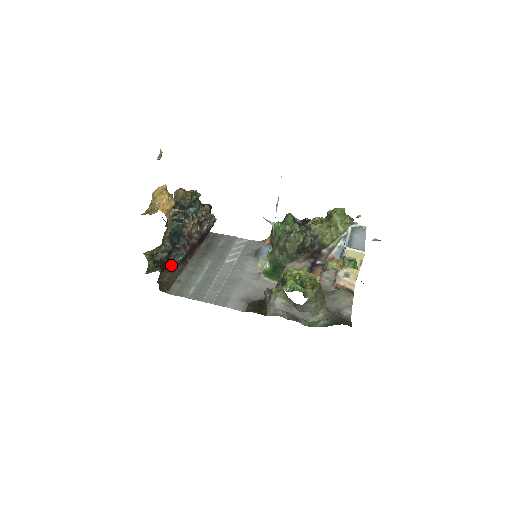
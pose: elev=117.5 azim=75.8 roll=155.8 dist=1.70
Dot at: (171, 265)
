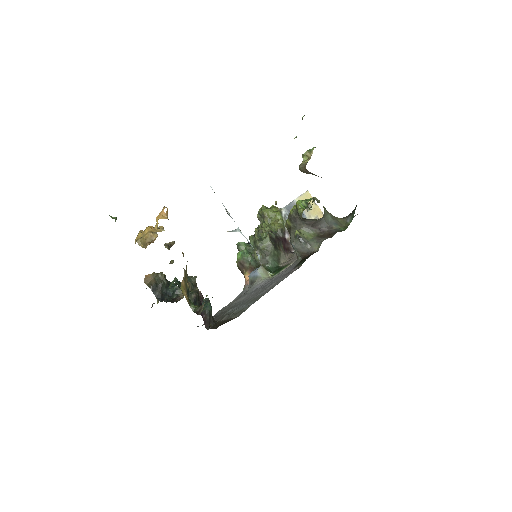
Dot at: (208, 323)
